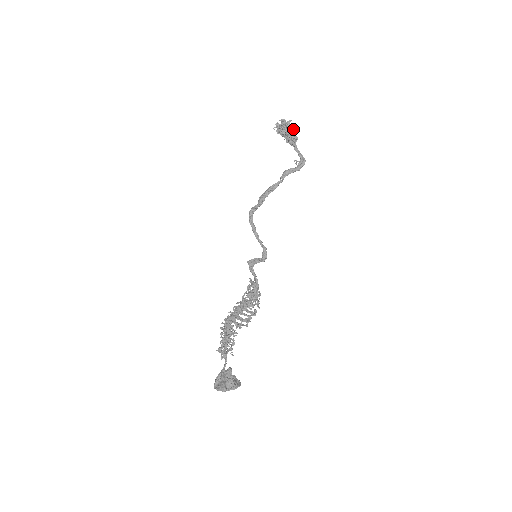
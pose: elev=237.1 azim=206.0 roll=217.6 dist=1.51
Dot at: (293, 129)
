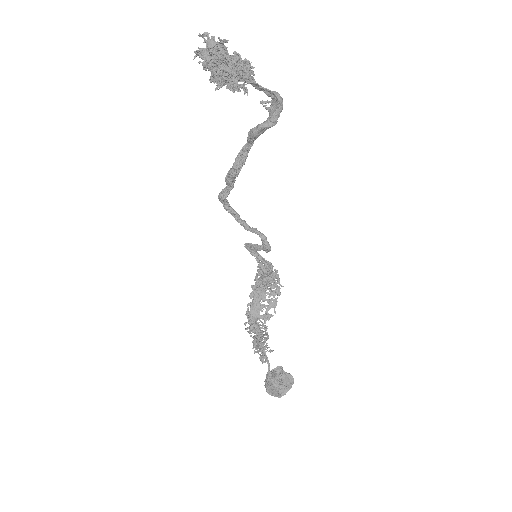
Dot at: (237, 64)
